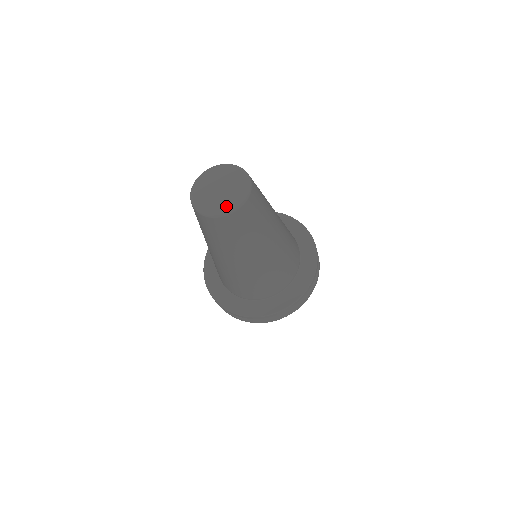
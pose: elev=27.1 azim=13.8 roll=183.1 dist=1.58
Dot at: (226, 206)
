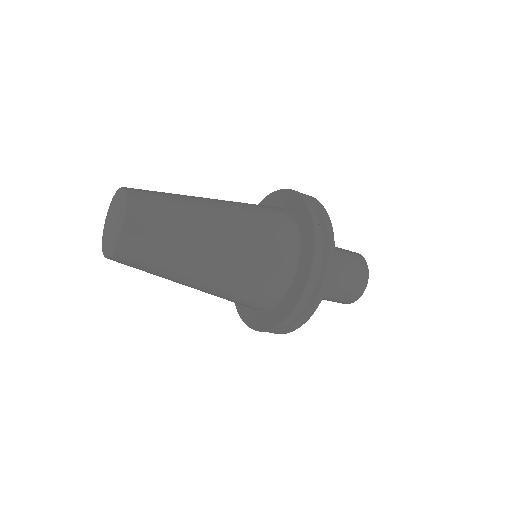
Dot at: (116, 228)
